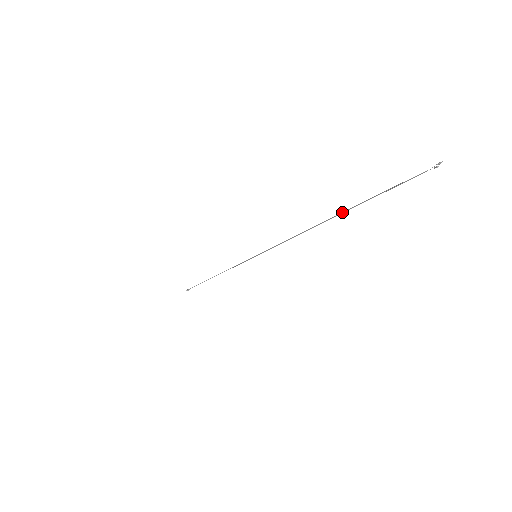
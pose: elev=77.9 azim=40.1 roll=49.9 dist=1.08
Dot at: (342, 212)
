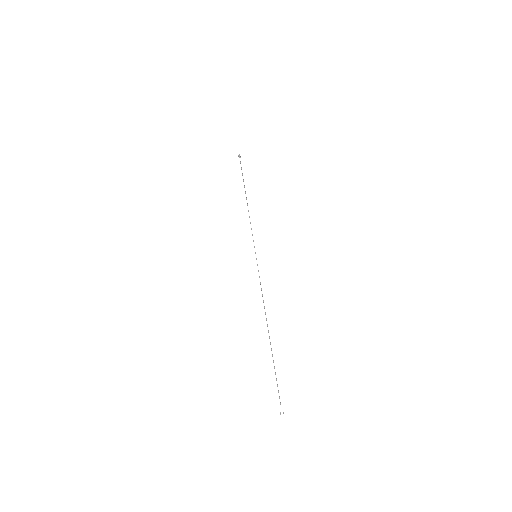
Dot at: occluded
